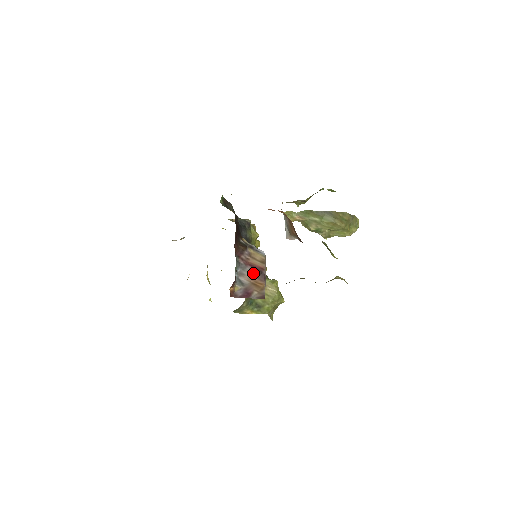
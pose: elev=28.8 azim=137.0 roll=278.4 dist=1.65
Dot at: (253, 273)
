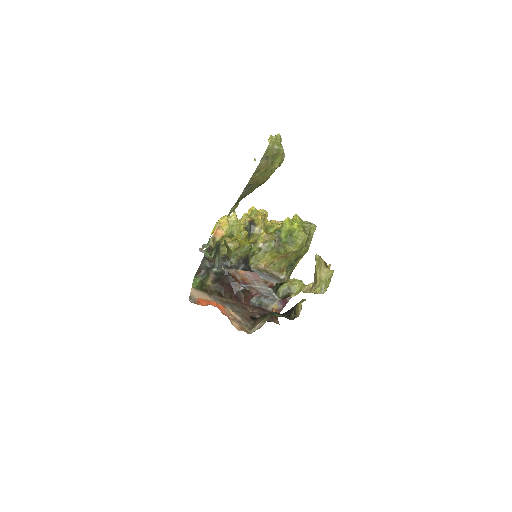
Dot at: occluded
